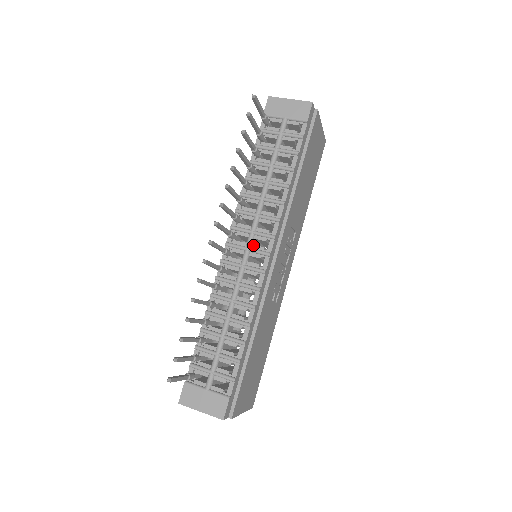
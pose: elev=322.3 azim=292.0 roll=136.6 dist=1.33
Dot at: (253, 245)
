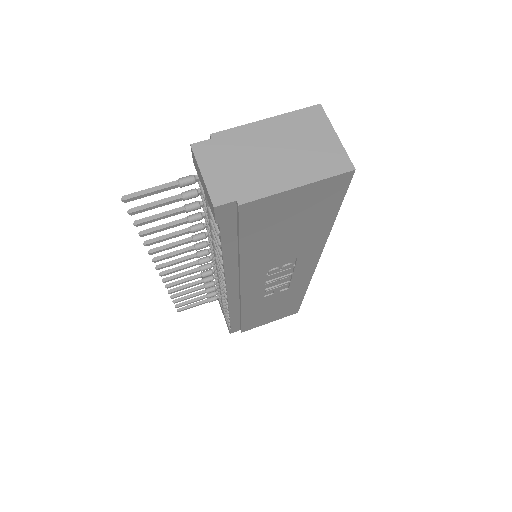
Dot at: occluded
